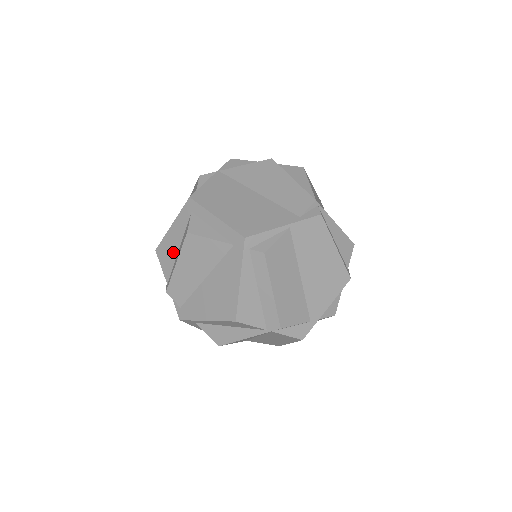
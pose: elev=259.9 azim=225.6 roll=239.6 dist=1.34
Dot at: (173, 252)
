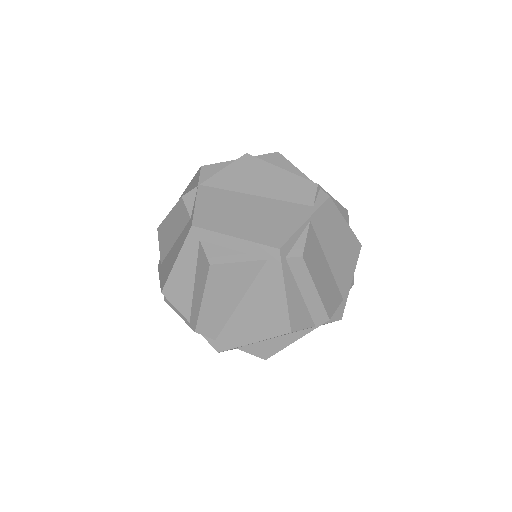
Dot at: (187, 288)
